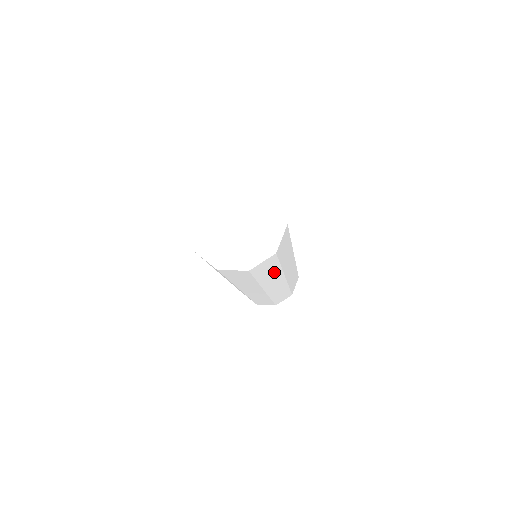
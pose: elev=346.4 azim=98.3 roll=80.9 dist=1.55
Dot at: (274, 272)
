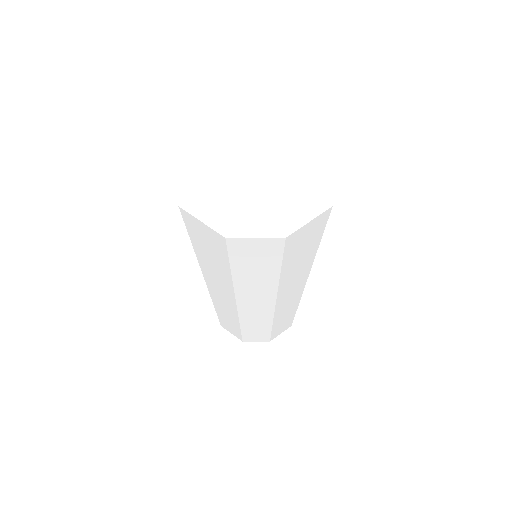
Dot at: (304, 262)
